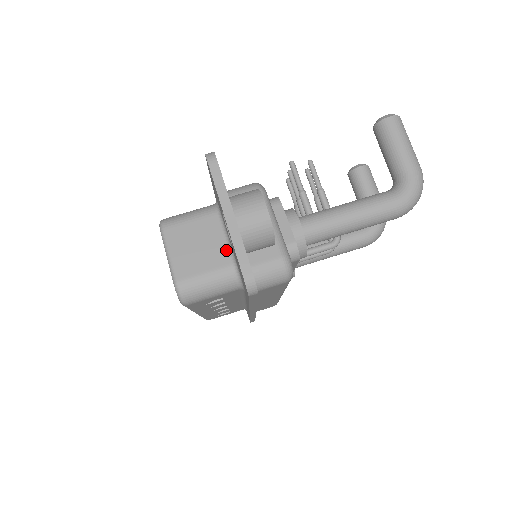
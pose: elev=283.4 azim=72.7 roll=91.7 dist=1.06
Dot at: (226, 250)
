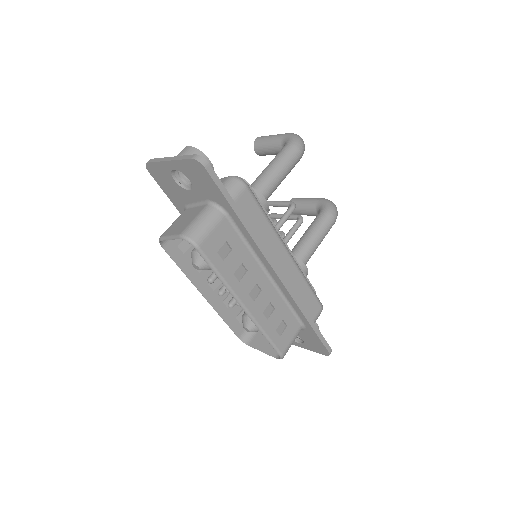
Dot at: (200, 207)
